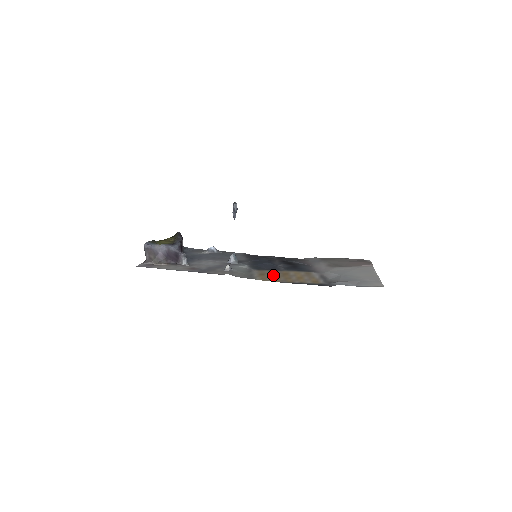
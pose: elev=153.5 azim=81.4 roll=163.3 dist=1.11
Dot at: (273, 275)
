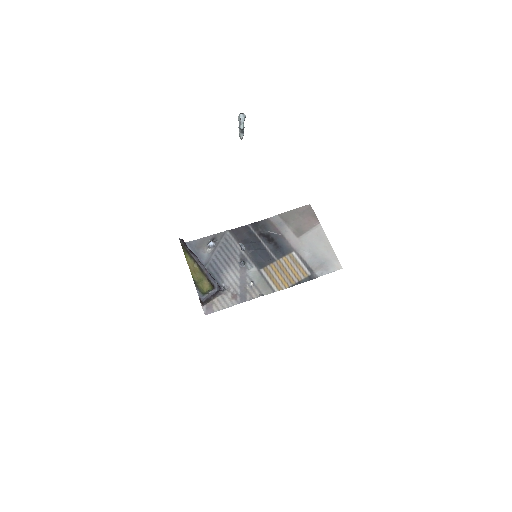
Dot at: (278, 275)
